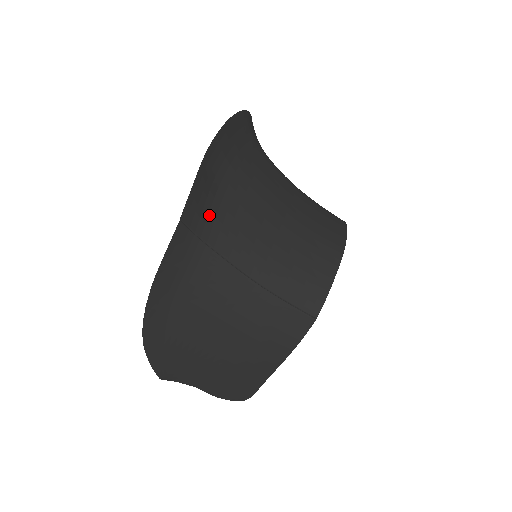
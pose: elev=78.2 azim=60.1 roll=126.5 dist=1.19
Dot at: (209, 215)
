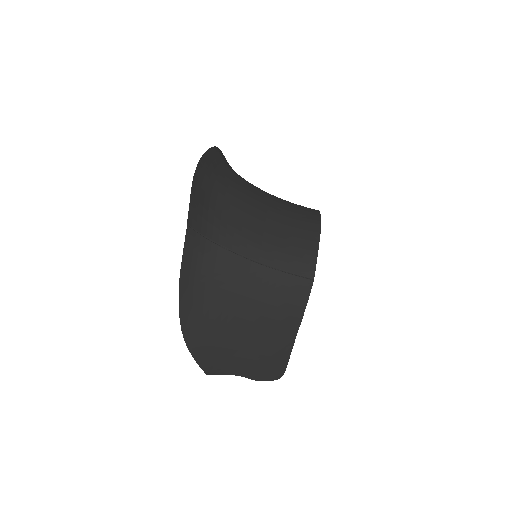
Dot at: (208, 220)
